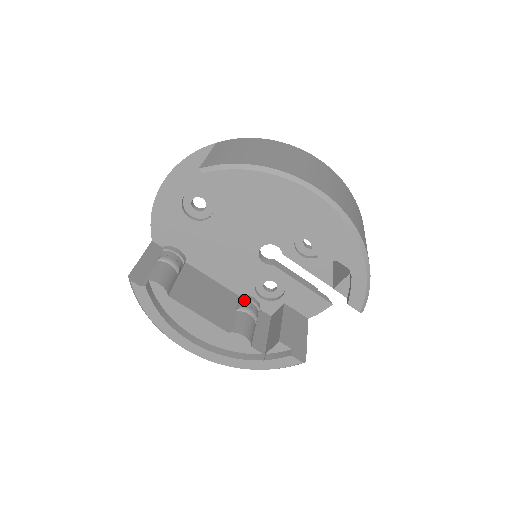
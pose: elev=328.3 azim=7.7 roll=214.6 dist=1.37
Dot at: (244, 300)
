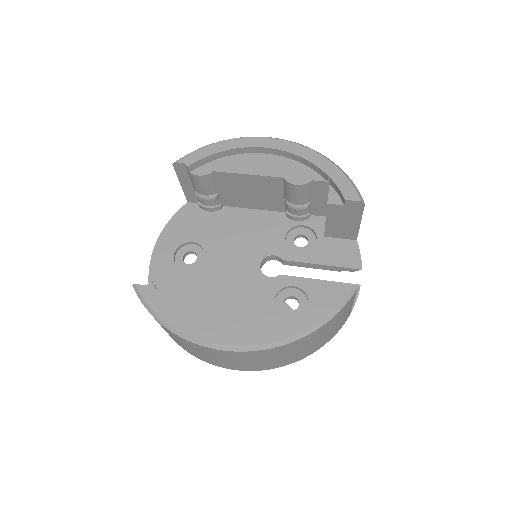
Dot at: occluded
